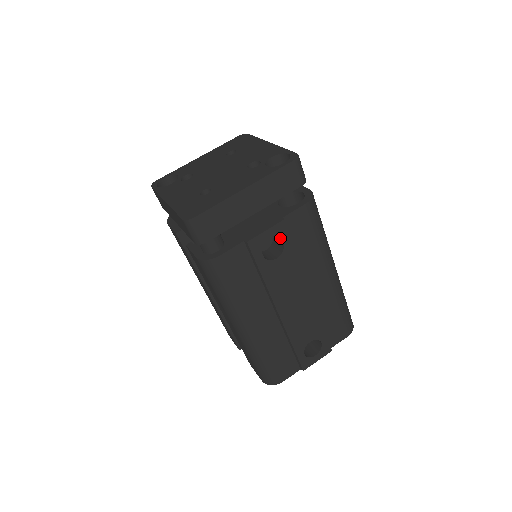
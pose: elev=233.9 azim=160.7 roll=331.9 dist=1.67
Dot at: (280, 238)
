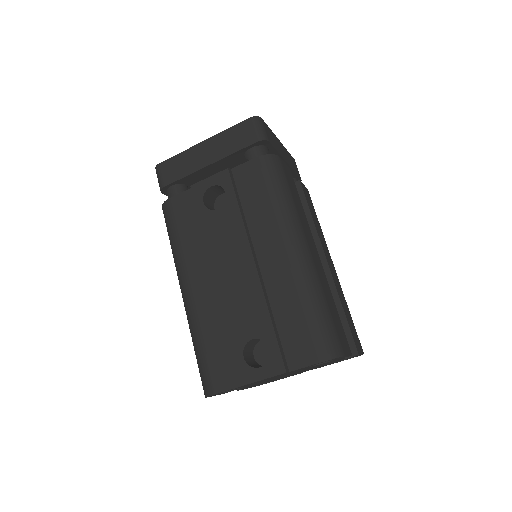
Dot at: (223, 187)
